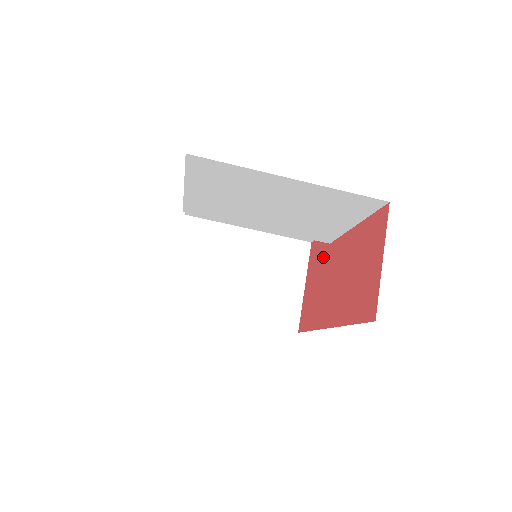
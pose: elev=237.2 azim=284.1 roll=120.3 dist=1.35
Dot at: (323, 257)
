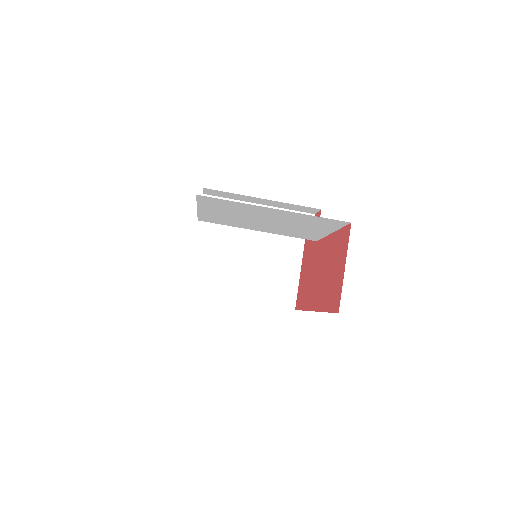
Dot at: (312, 251)
